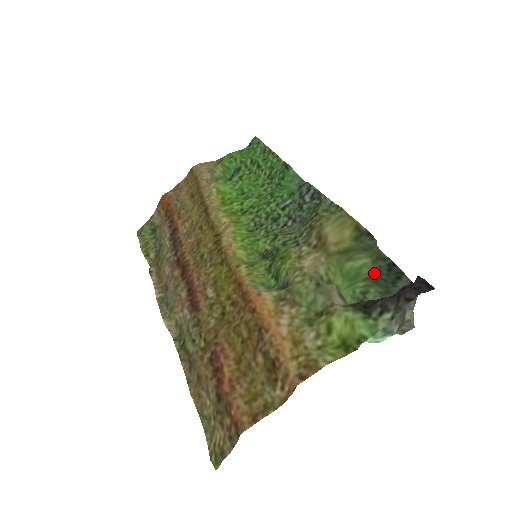
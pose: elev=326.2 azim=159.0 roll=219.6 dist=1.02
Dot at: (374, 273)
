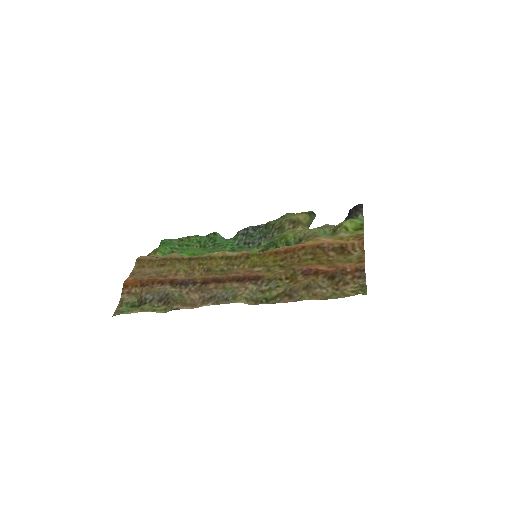
Dot at: occluded
